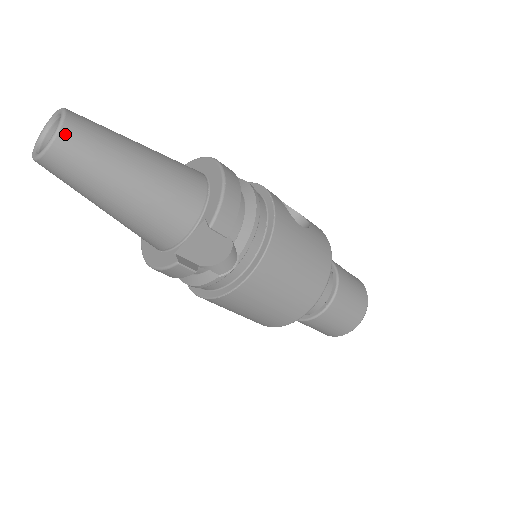
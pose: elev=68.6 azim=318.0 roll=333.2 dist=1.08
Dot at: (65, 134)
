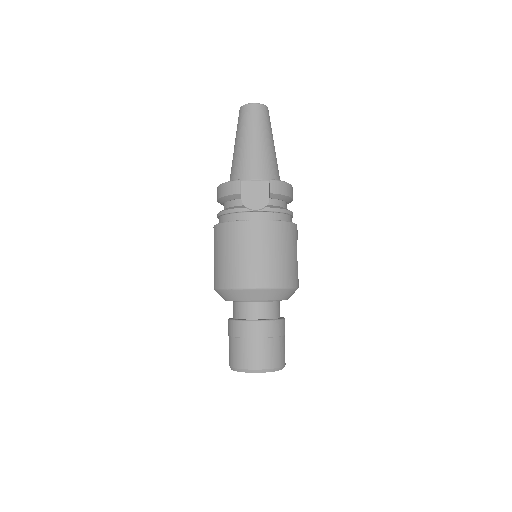
Dot at: (263, 107)
